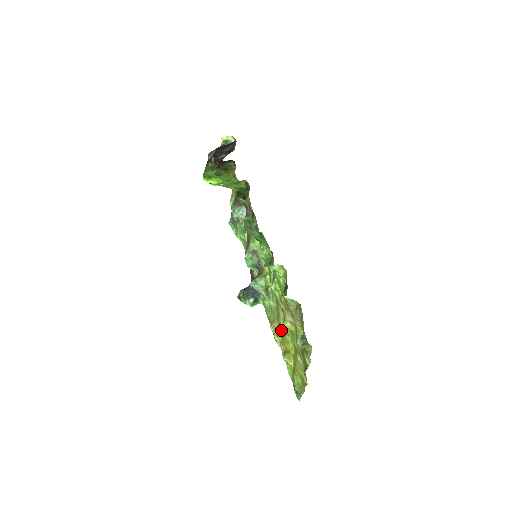
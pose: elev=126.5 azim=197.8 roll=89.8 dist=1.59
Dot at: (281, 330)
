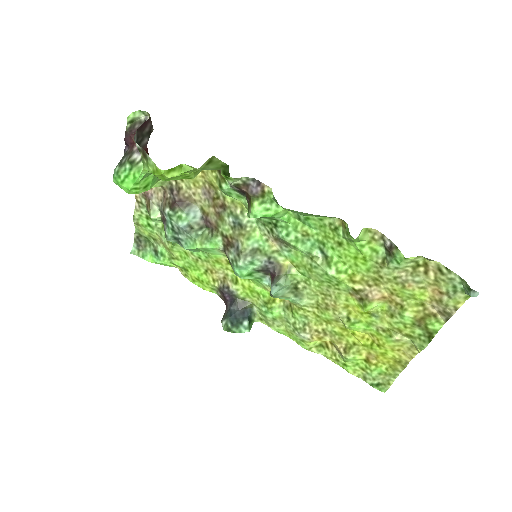
Dot at: (331, 327)
